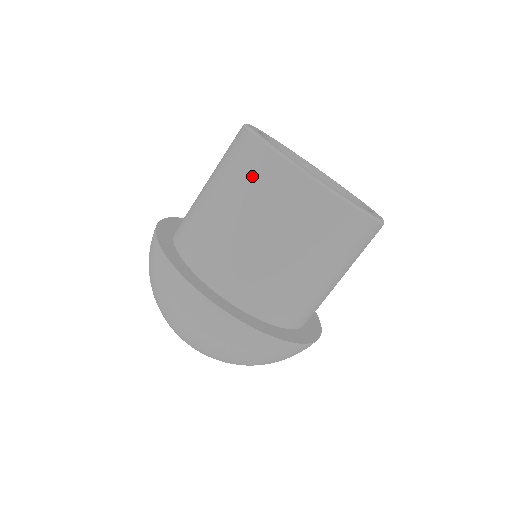
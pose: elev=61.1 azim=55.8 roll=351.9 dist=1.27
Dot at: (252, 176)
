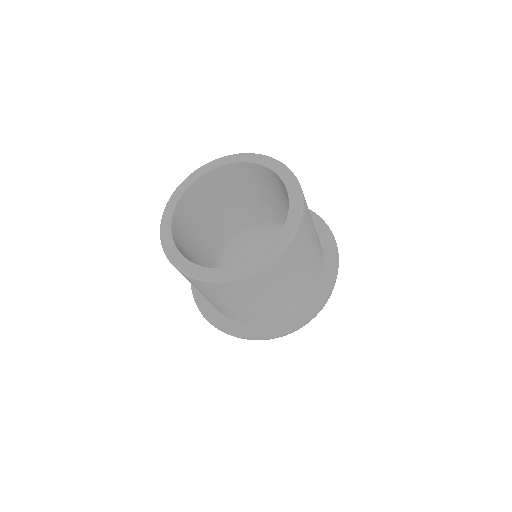
Dot at: (203, 289)
